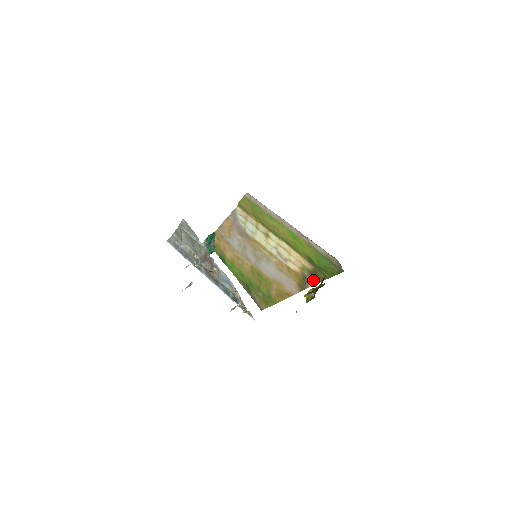
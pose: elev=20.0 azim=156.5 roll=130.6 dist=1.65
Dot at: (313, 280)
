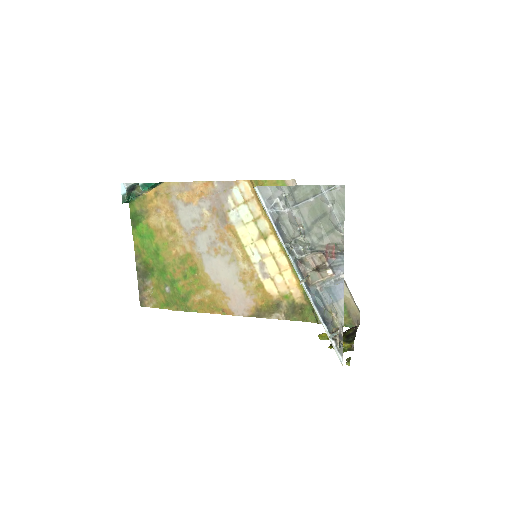
Dot at: (289, 314)
